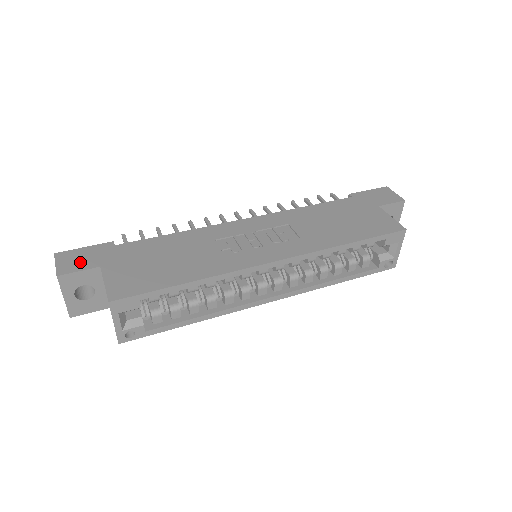
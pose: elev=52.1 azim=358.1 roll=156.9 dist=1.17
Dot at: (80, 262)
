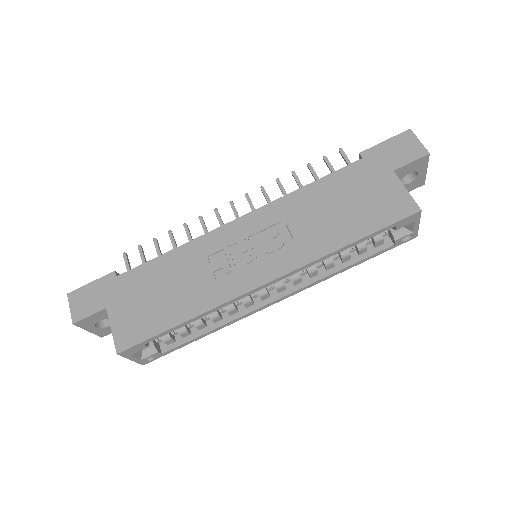
Dot at: (89, 304)
